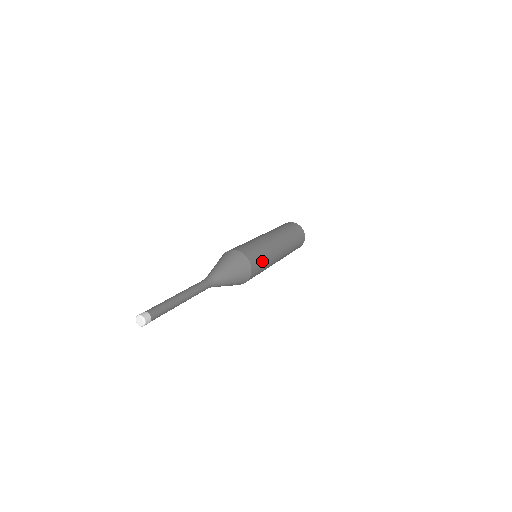
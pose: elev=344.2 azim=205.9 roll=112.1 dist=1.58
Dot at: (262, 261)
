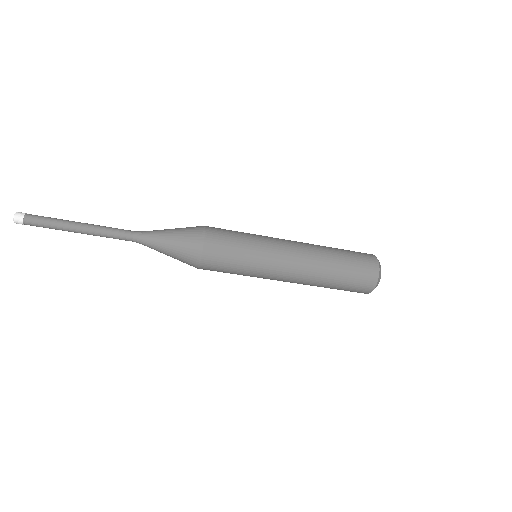
Dot at: (235, 248)
